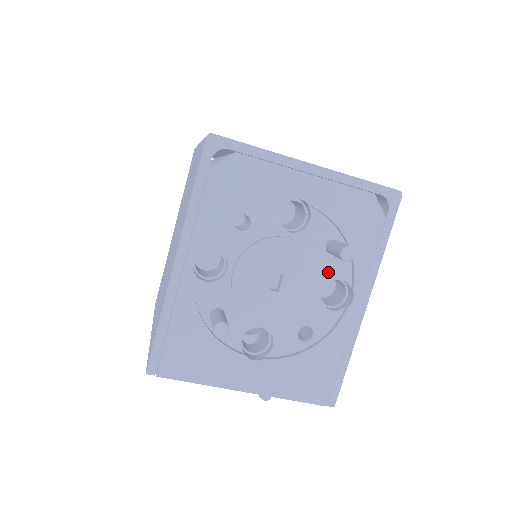
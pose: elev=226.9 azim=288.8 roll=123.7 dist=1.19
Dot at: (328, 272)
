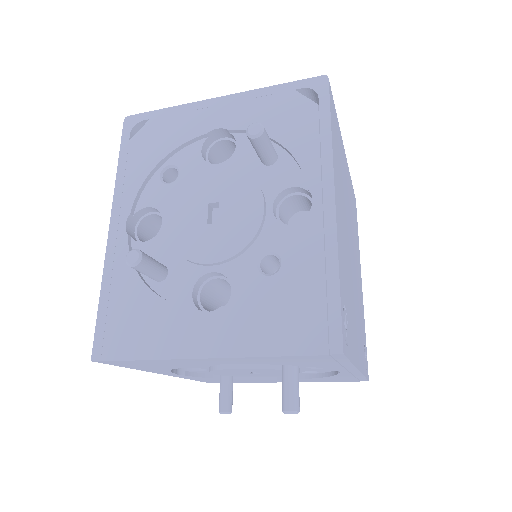
Dot at: (273, 185)
